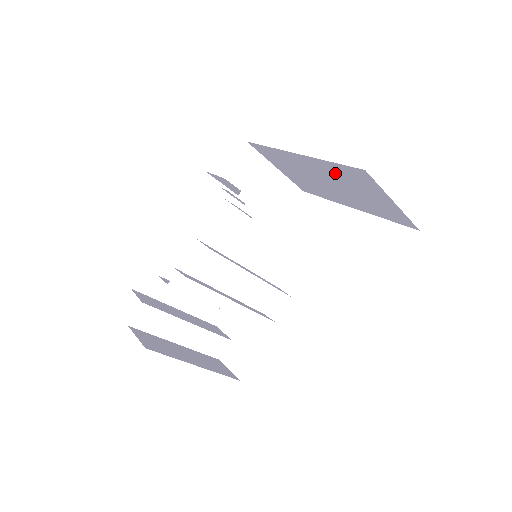
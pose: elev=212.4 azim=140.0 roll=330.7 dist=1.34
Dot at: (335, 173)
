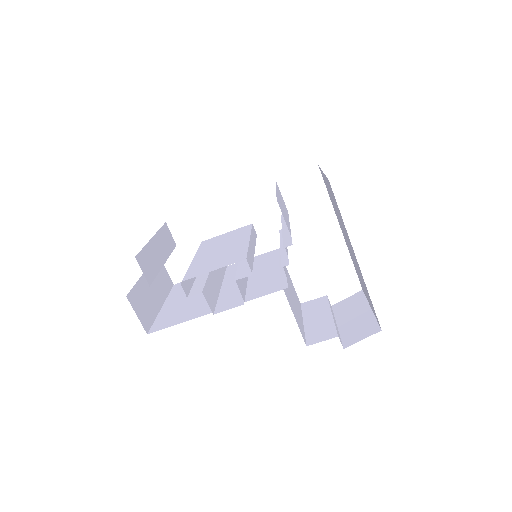
Dot at: (363, 281)
